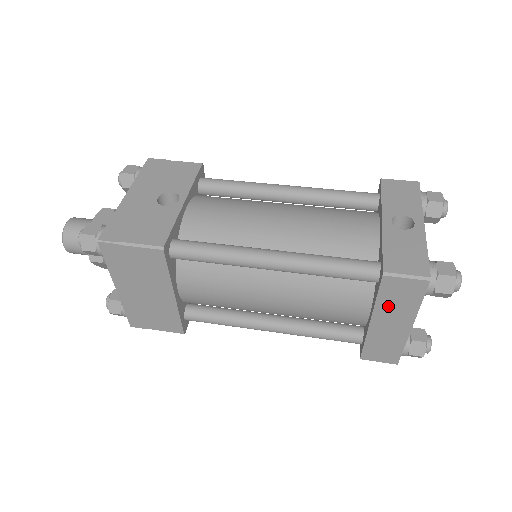
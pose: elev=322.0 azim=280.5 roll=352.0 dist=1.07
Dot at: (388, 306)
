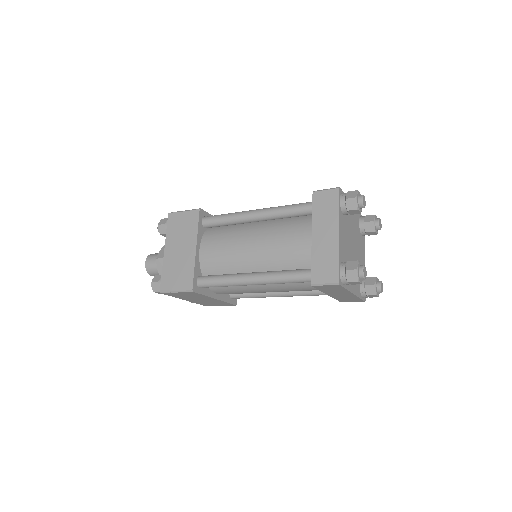
Dot at: (320, 217)
